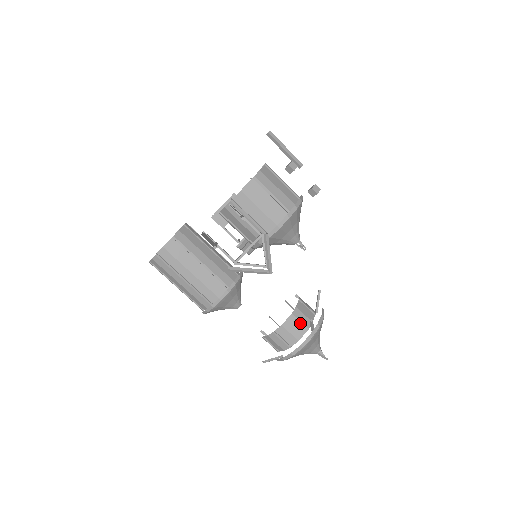
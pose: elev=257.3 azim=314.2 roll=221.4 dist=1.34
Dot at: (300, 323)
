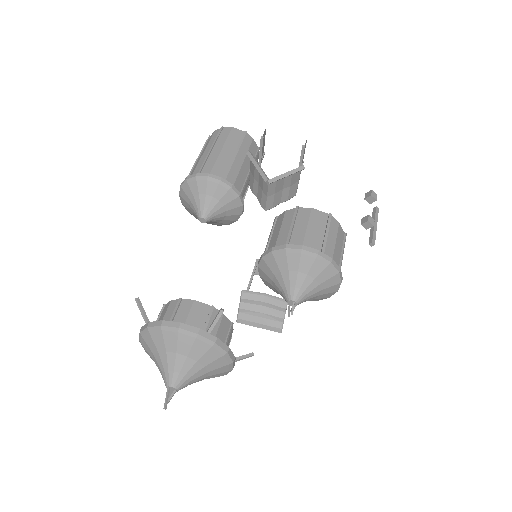
Dot at: (207, 320)
